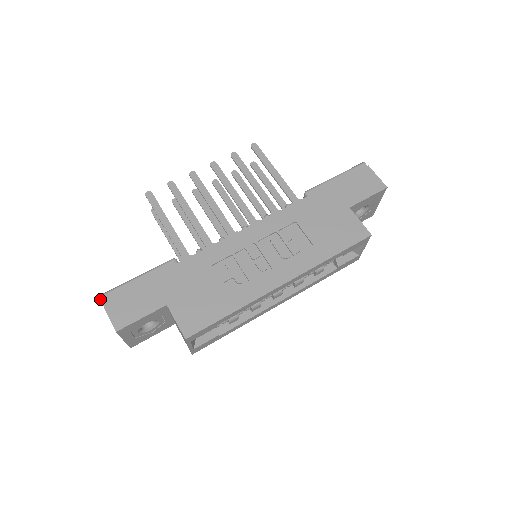
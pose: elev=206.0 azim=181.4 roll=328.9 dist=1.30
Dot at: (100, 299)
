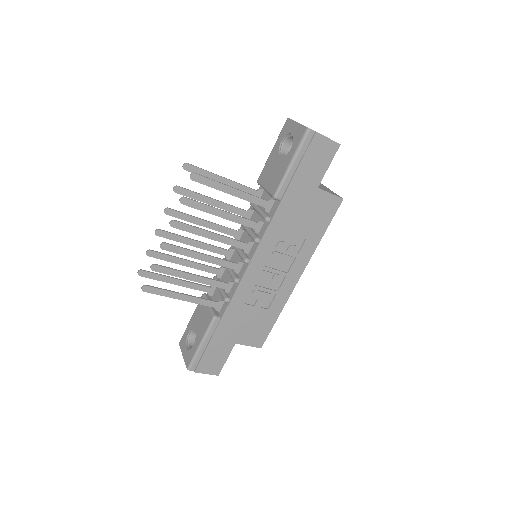
Dot at: occluded
